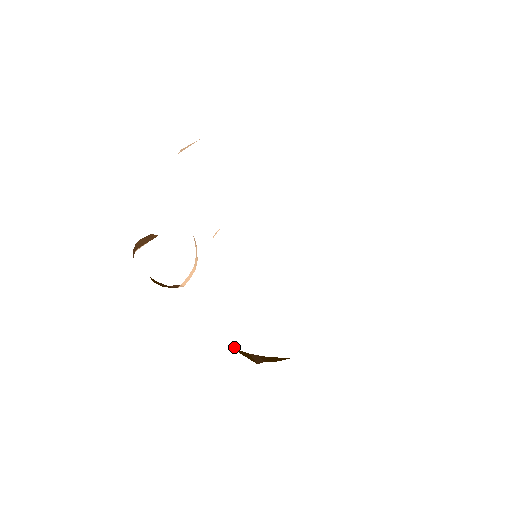
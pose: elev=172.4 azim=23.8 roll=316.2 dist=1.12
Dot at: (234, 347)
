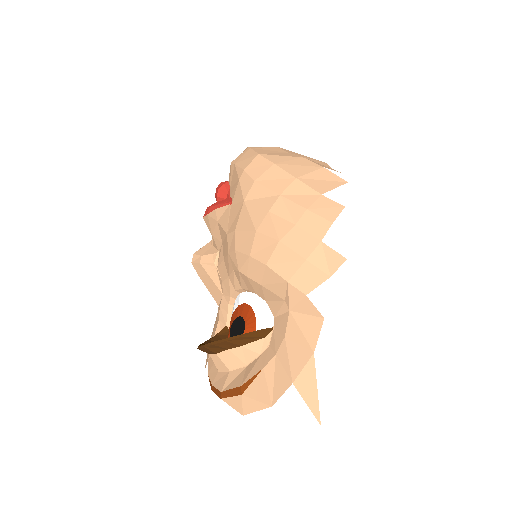
Dot at: occluded
